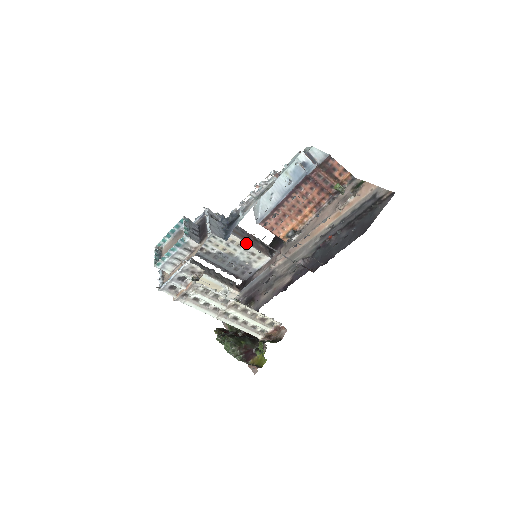
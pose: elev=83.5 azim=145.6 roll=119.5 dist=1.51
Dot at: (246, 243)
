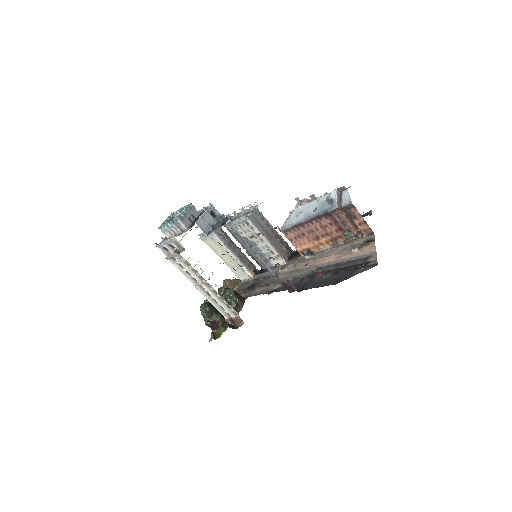
Dot at: (267, 241)
